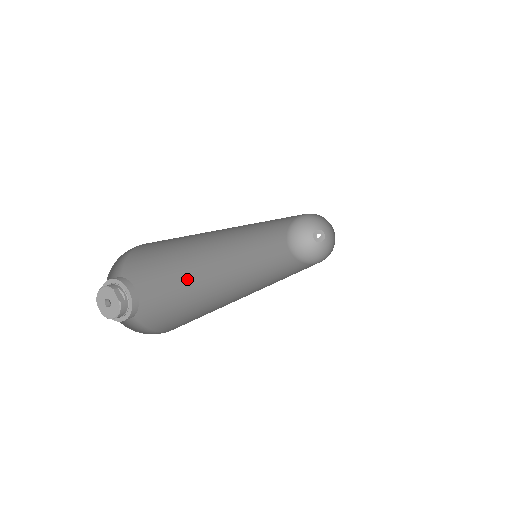
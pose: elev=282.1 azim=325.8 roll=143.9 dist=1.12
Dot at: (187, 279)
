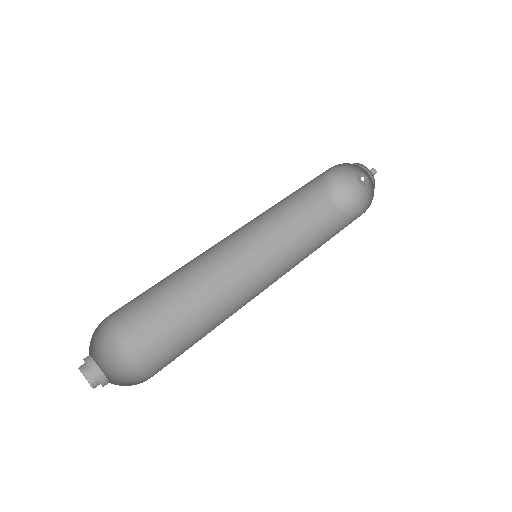
Dot at: (185, 292)
